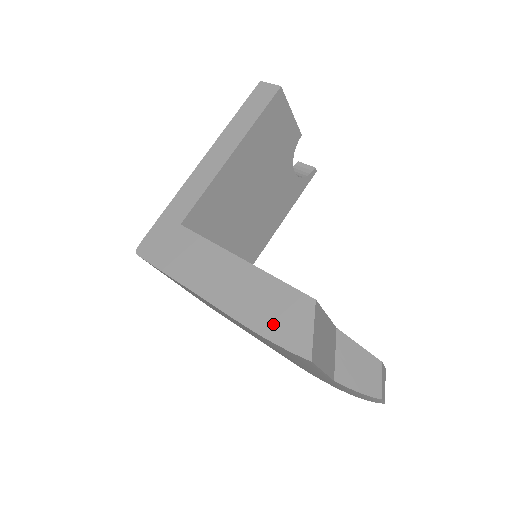
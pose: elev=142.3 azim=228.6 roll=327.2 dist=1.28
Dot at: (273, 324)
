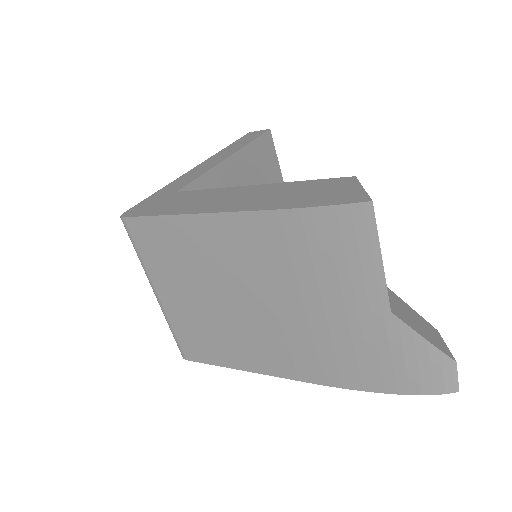
Dot at: (310, 199)
